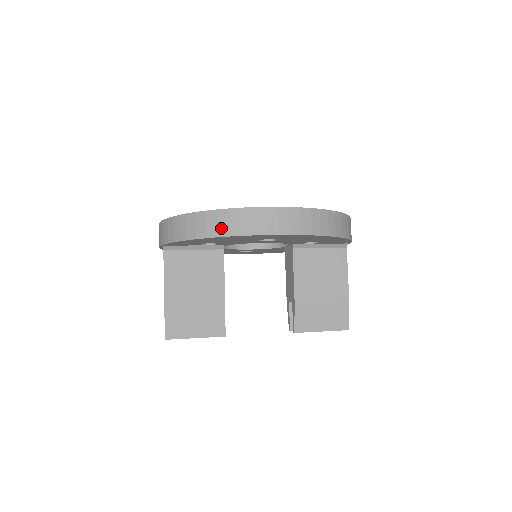
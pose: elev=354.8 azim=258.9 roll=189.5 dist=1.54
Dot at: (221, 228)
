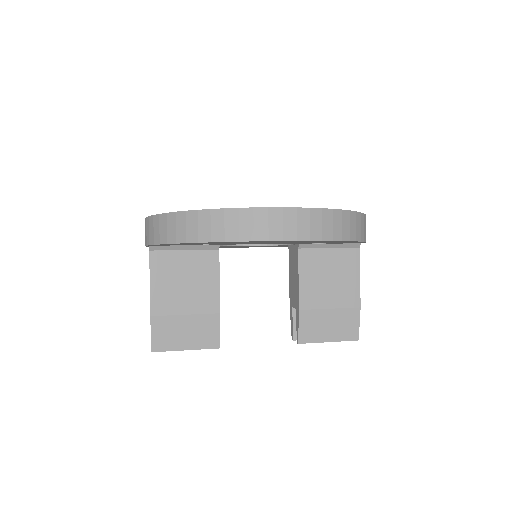
Dot at: (215, 231)
